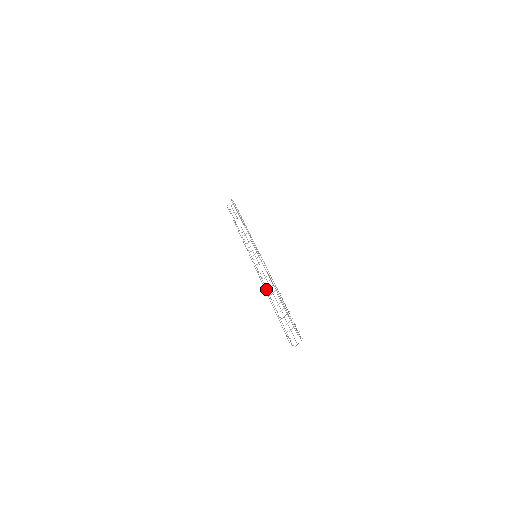
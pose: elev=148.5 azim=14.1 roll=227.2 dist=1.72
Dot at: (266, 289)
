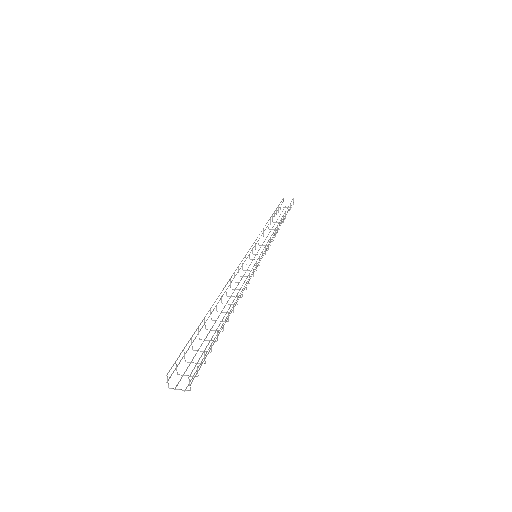
Dot at: (225, 291)
